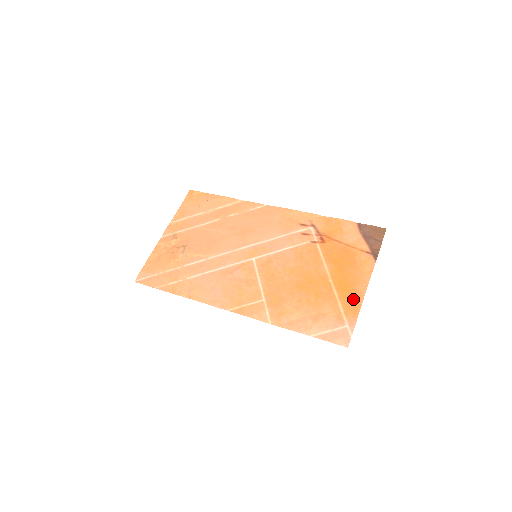
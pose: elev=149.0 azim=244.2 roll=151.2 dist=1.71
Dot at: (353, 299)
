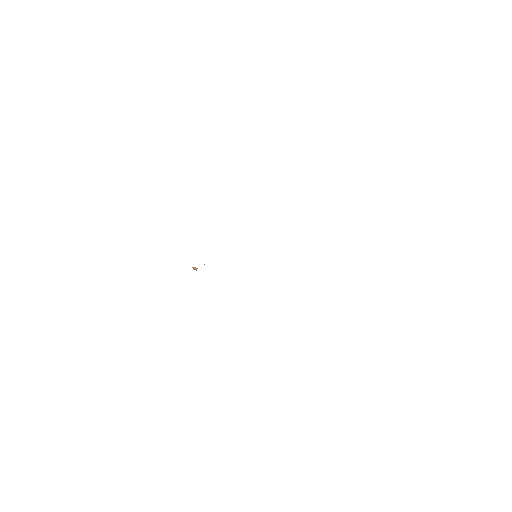
Dot at: occluded
